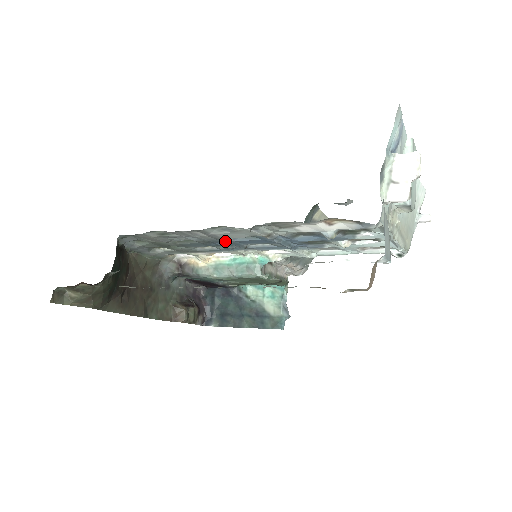
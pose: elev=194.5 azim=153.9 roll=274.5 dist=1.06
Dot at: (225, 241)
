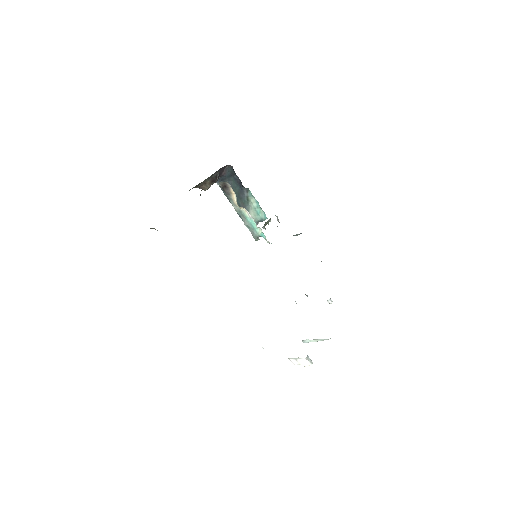
Dot at: occluded
